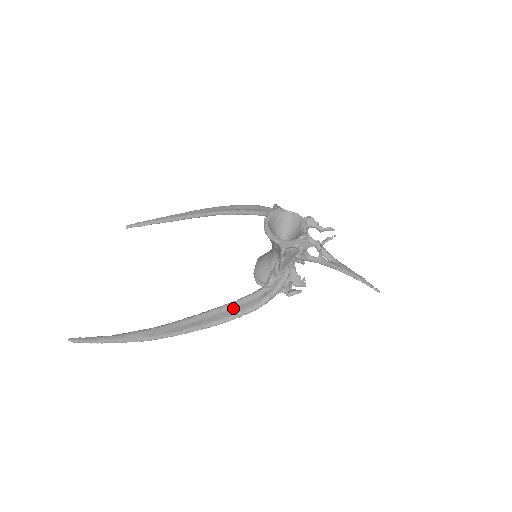
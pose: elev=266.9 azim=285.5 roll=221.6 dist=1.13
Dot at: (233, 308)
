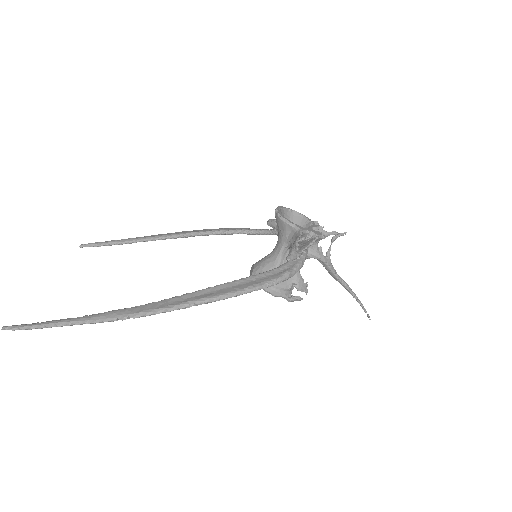
Dot at: (248, 282)
